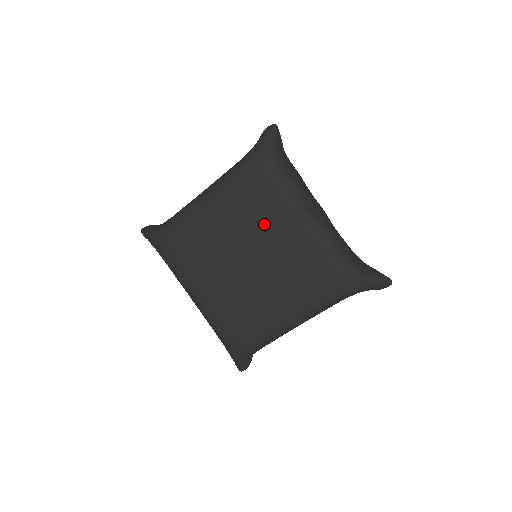
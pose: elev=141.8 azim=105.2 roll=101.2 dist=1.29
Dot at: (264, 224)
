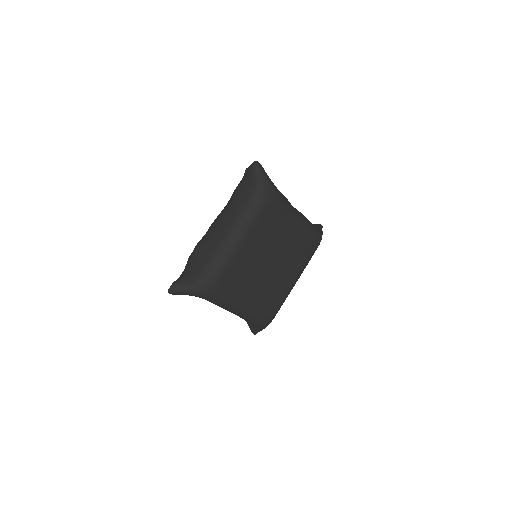
Dot at: (279, 234)
